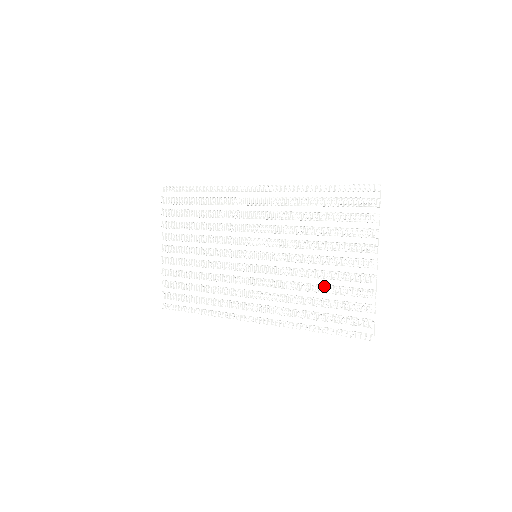
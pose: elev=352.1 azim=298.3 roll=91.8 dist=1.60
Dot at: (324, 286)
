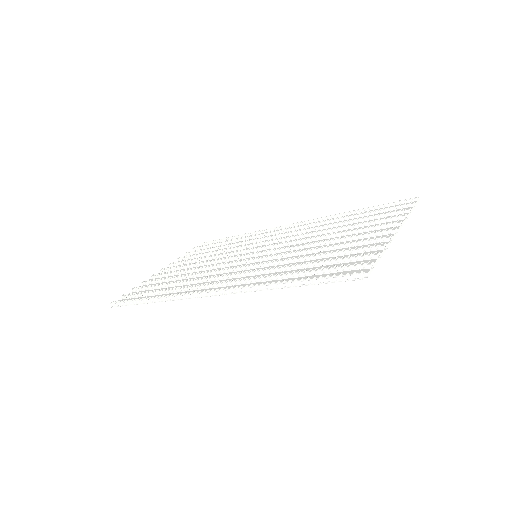
Dot at: (321, 254)
